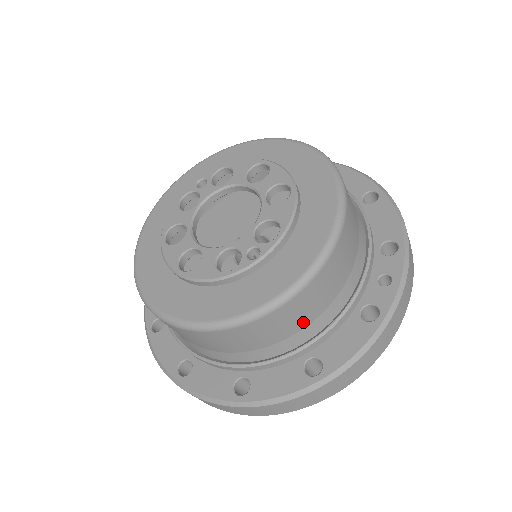
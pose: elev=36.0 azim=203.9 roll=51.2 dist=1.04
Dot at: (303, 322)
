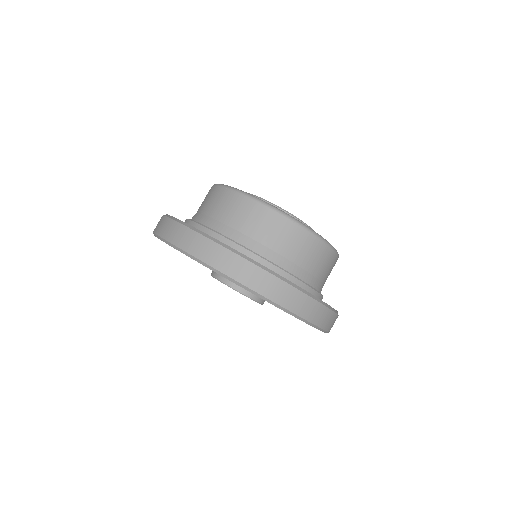
Dot at: (323, 276)
